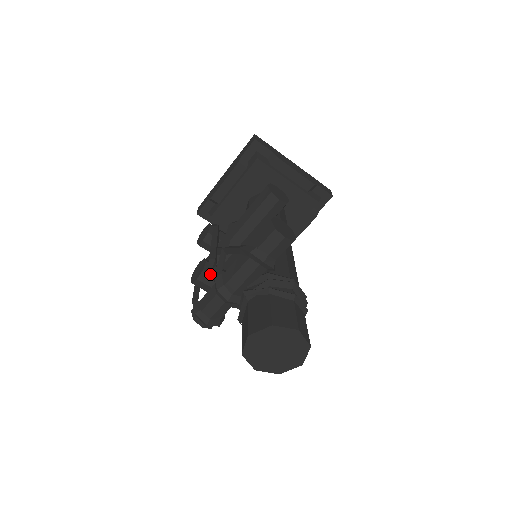
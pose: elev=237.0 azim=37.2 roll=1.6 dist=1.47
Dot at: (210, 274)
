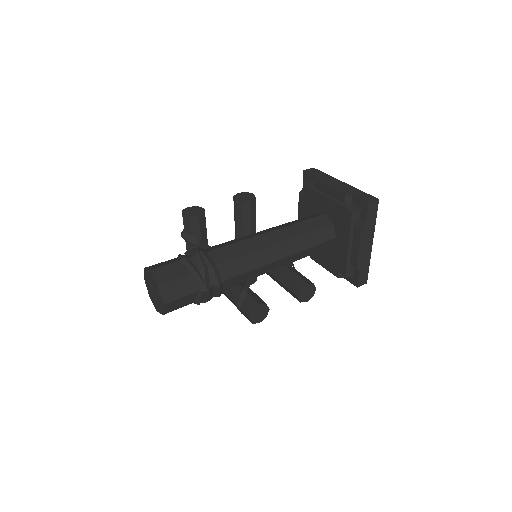
Dot at: occluded
